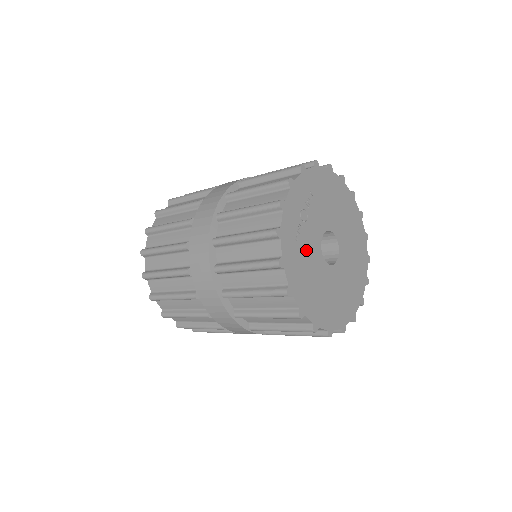
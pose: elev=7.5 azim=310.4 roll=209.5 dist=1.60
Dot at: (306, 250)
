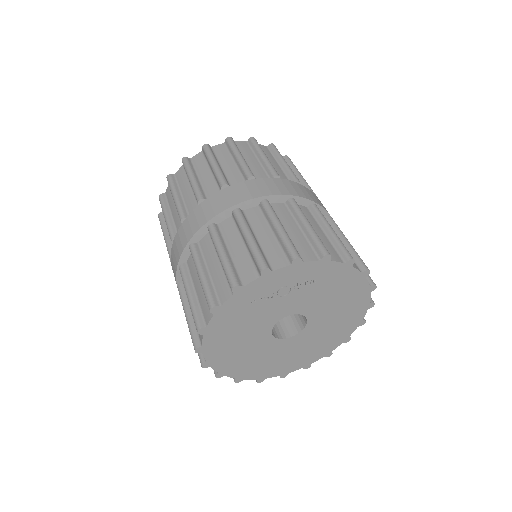
Dot at: (257, 315)
